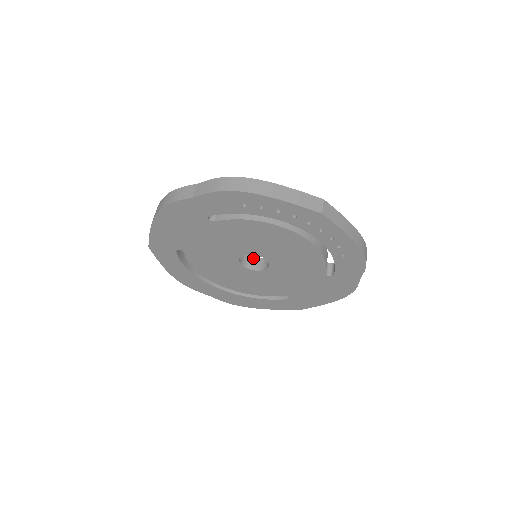
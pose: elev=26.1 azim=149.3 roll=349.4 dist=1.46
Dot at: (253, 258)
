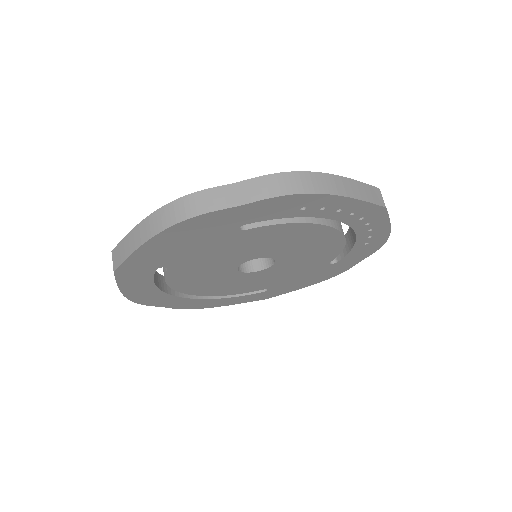
Dot at: occluded
